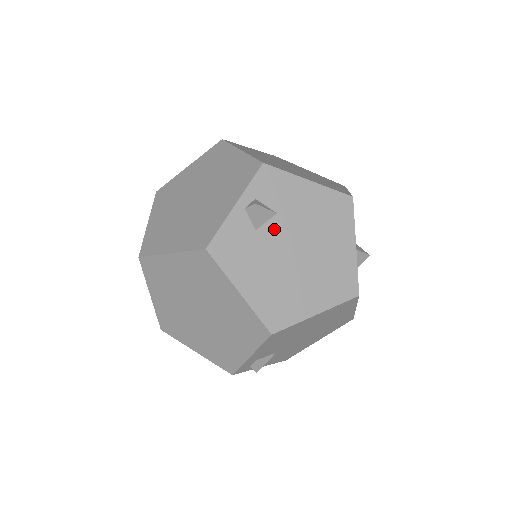
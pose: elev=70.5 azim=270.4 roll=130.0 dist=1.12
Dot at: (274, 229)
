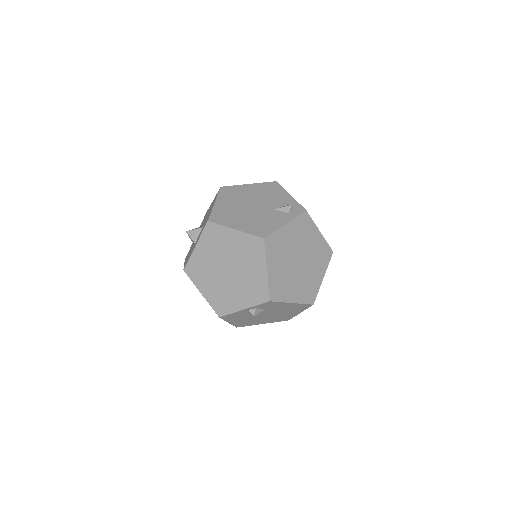
Dot at: (260, 312)
